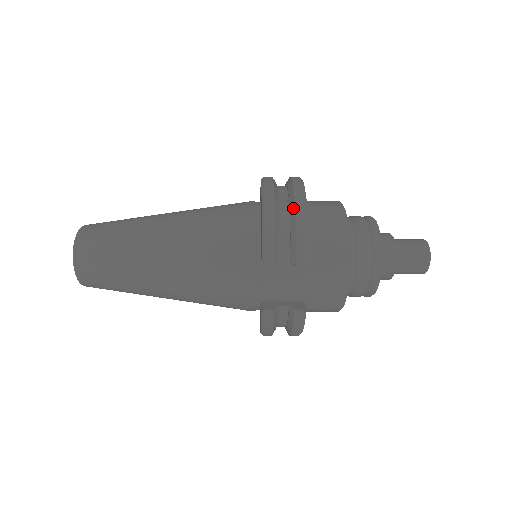
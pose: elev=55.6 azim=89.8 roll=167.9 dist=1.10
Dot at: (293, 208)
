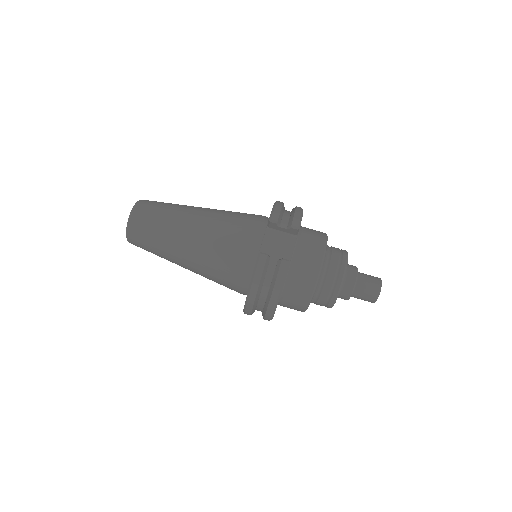
Dot at: occluded
